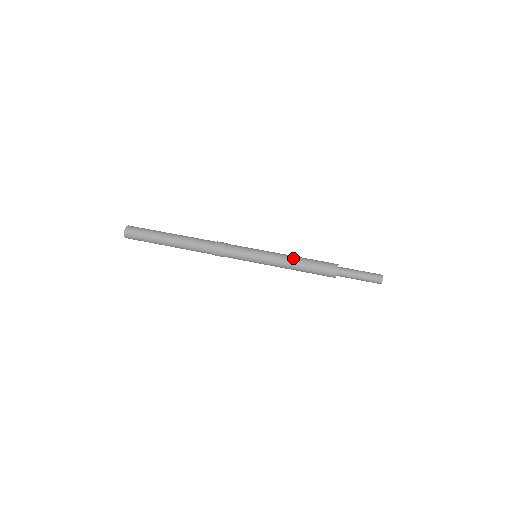
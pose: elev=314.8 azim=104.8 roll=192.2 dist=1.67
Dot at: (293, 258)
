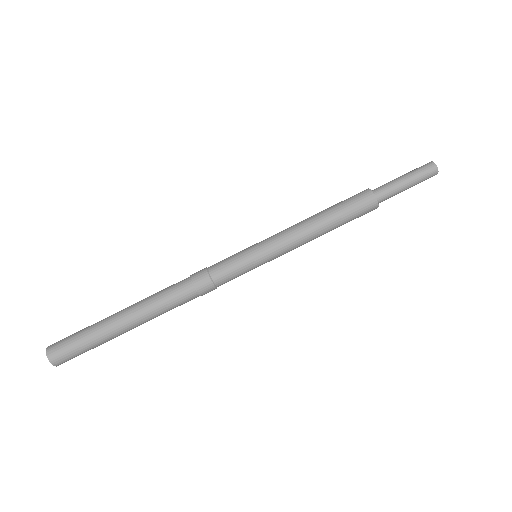
Dot at: (309, 224)
